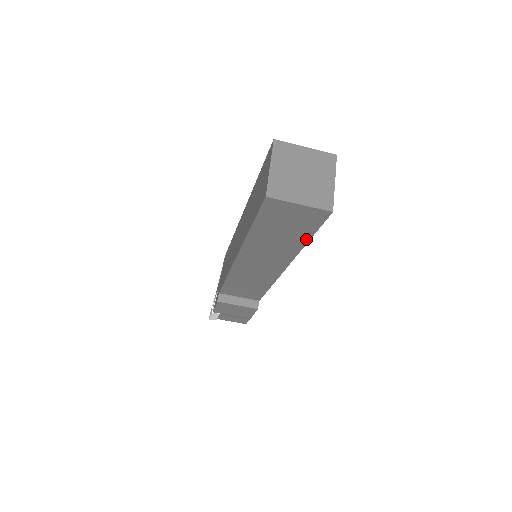
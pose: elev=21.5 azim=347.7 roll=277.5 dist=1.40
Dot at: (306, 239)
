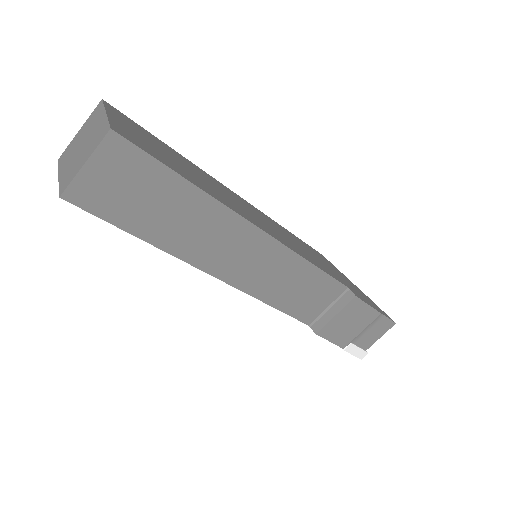
Dot at: (181, 182)
